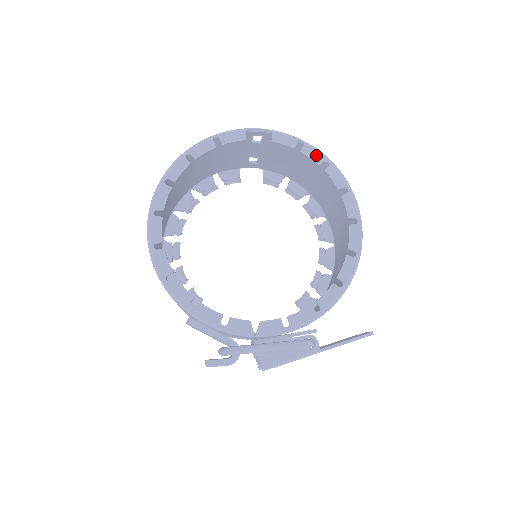
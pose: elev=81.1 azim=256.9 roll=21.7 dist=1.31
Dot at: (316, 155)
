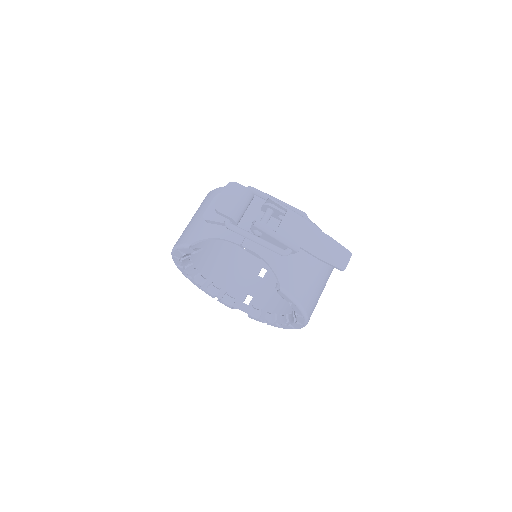
Dot at: occluded
